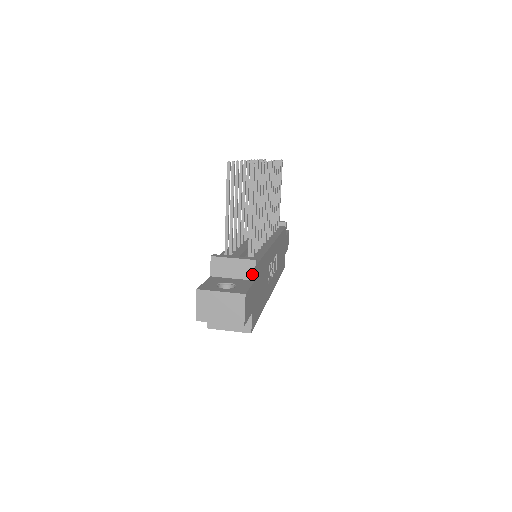
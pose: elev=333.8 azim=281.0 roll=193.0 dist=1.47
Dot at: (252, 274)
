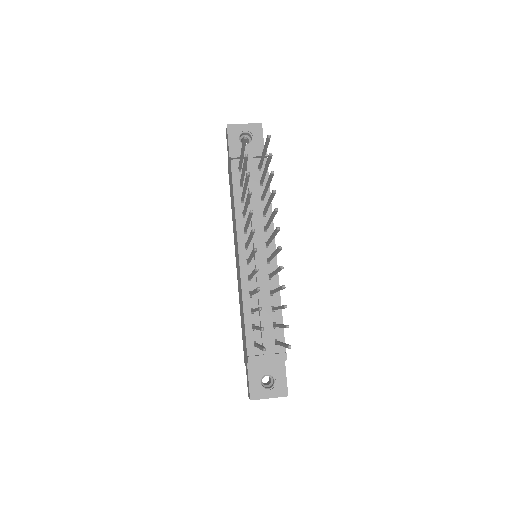
Dot at: occluded
